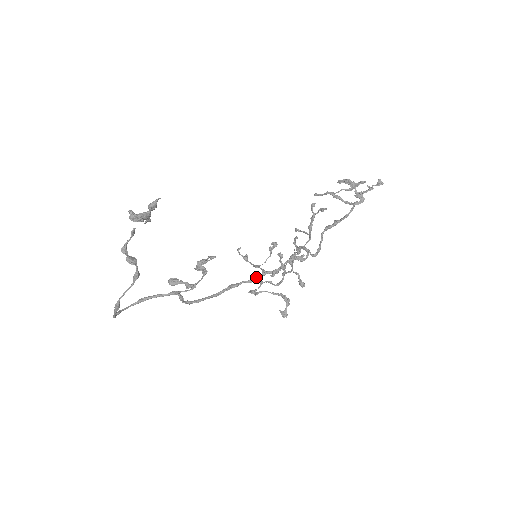
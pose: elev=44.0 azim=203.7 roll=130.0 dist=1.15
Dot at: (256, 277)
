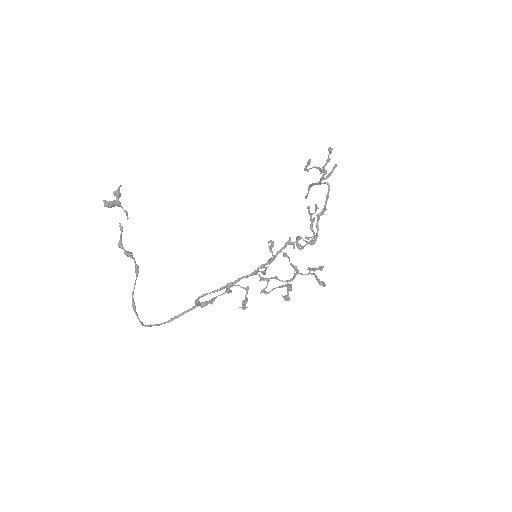
Dot at: (255, 270)
